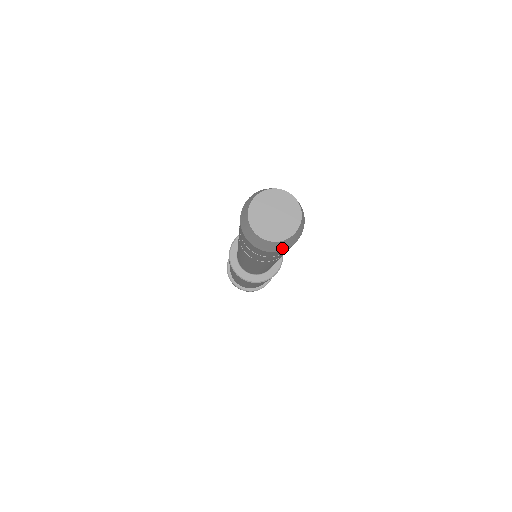
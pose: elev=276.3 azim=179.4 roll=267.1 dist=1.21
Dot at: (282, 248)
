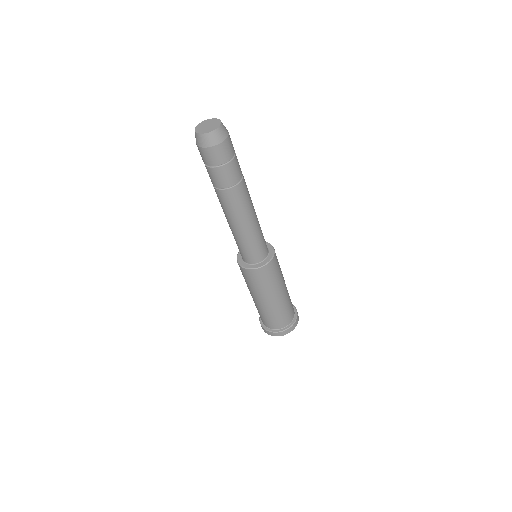
Dot at: (224, 136)
